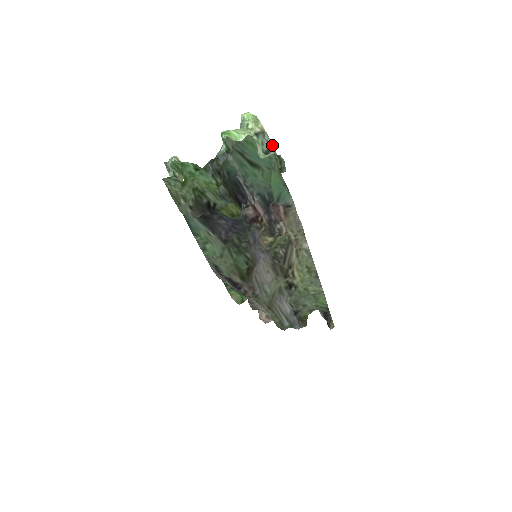
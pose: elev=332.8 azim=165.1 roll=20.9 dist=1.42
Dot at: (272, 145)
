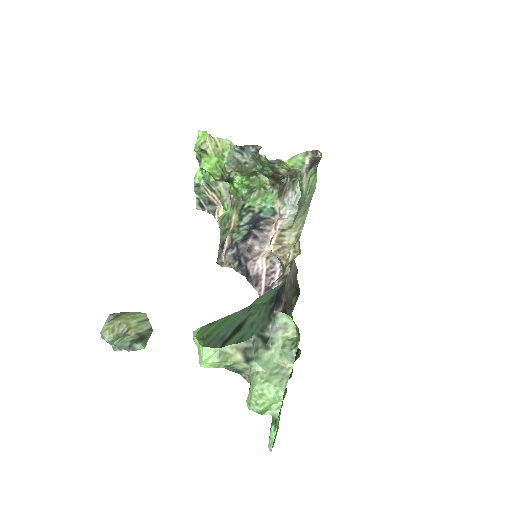
Dot at: (256, 333)
